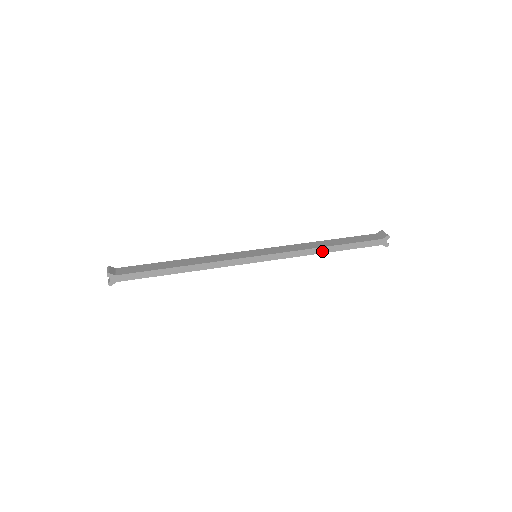
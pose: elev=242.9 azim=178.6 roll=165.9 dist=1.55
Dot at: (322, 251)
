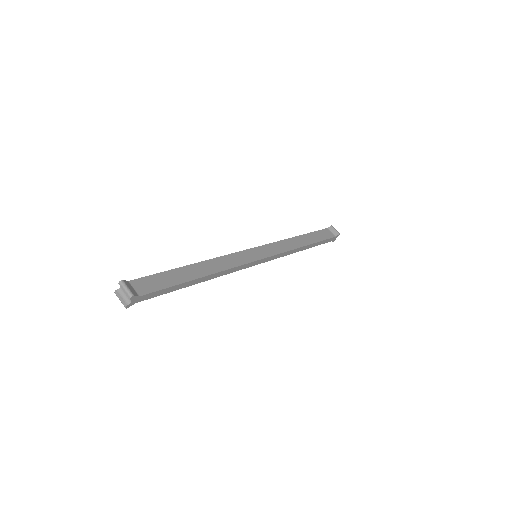
Dot at: (301, 249)
